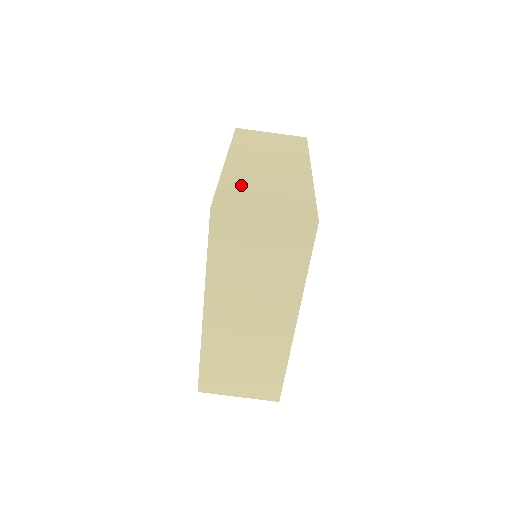
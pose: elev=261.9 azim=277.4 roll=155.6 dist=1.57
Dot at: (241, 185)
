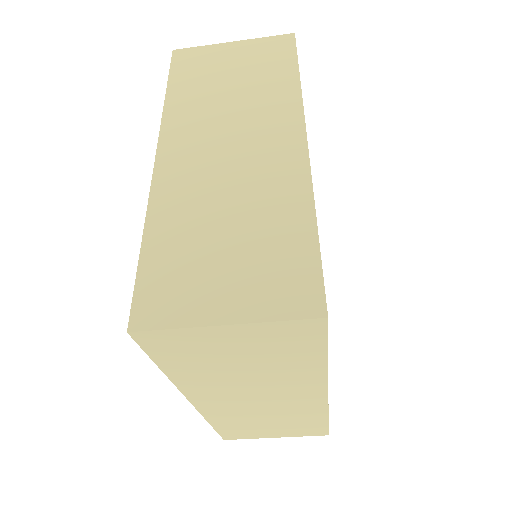
Dot at: (181, 235)
